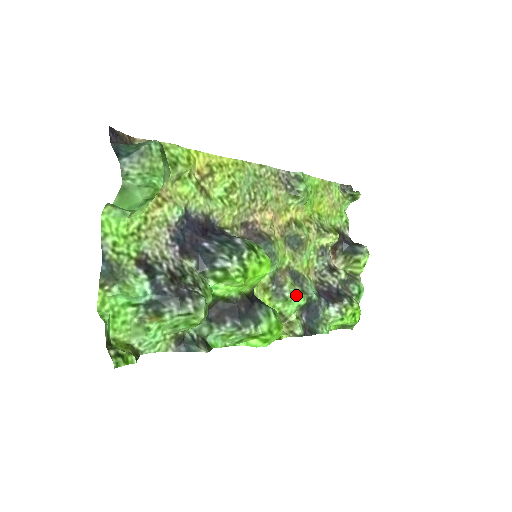
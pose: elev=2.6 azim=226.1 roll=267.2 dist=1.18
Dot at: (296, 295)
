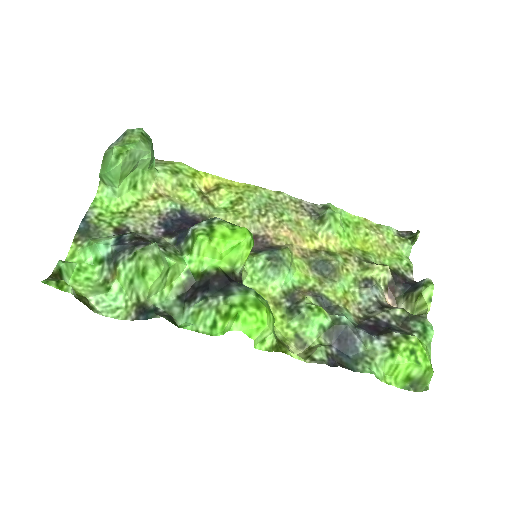
Dot at: (314, 310)
